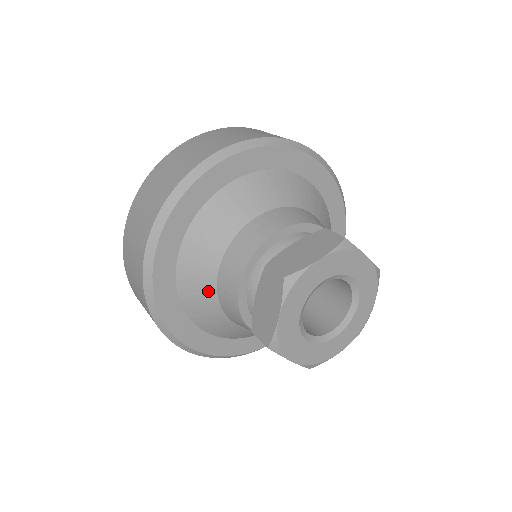
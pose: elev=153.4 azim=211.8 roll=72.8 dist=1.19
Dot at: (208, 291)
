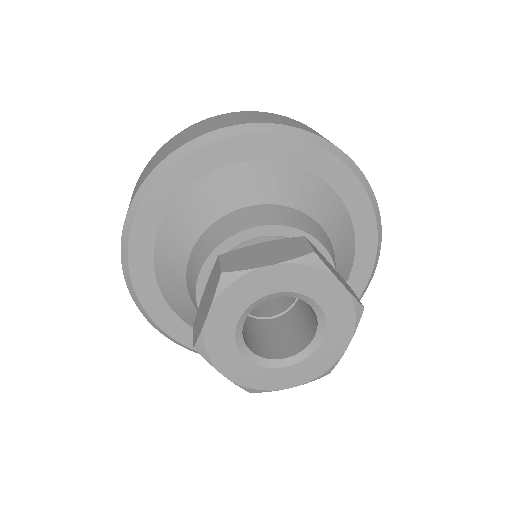
Dot at: occluded
